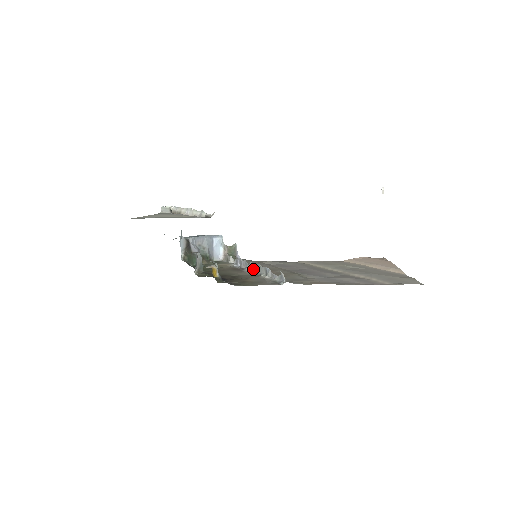
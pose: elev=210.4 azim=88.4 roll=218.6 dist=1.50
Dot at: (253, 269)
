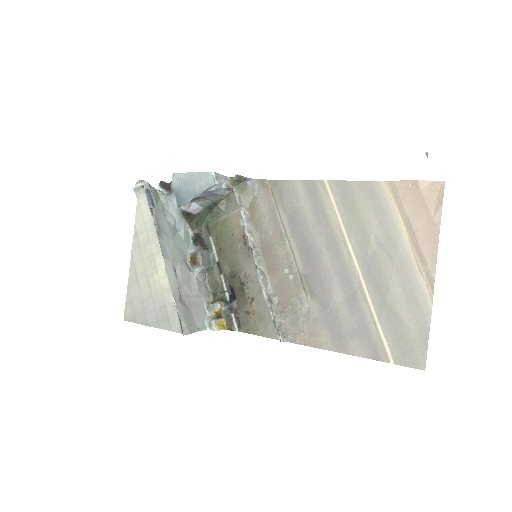
Dot at: (258, 267)
